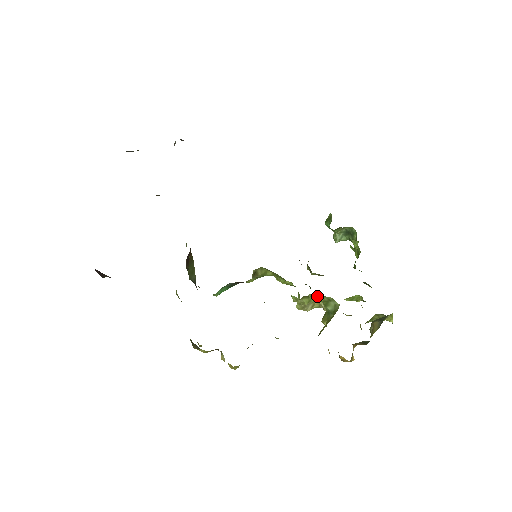
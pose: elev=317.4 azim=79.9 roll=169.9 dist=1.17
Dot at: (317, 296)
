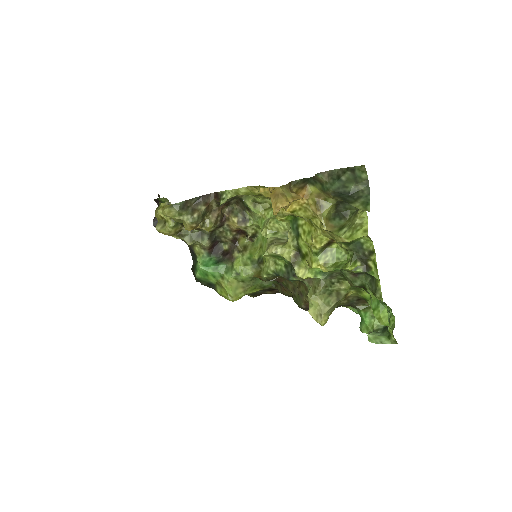
Dot at: occluded
